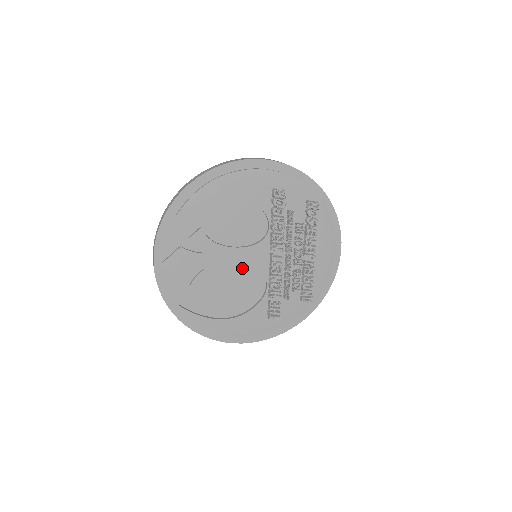
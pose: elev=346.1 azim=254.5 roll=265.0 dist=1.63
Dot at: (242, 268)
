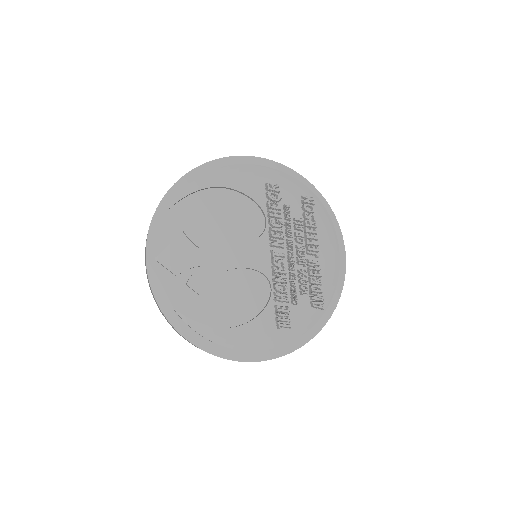
Dot at: (242, 266)
